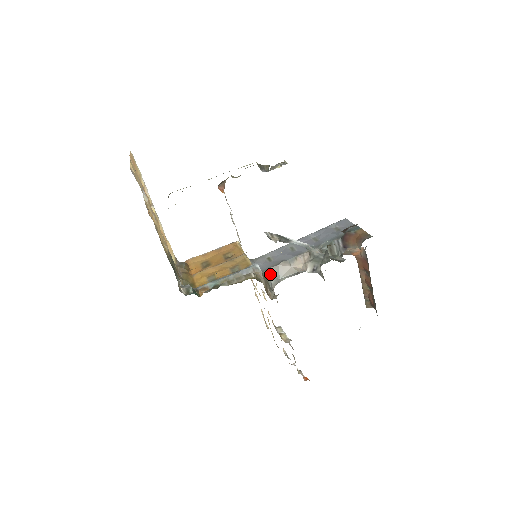
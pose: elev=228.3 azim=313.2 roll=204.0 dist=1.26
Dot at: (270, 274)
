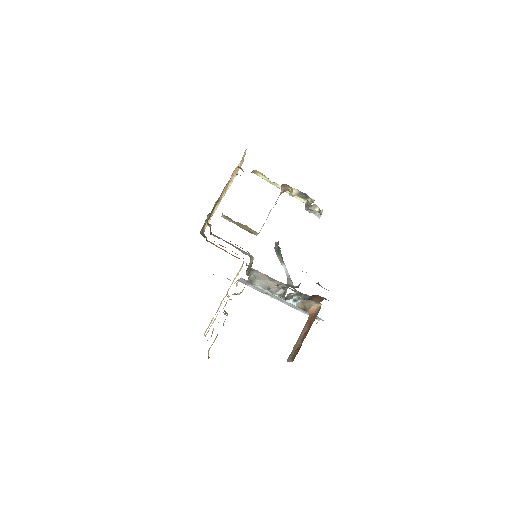
Dot at: (254, 272)
